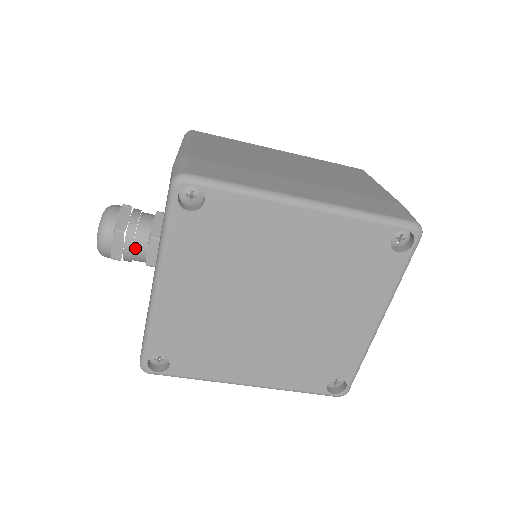
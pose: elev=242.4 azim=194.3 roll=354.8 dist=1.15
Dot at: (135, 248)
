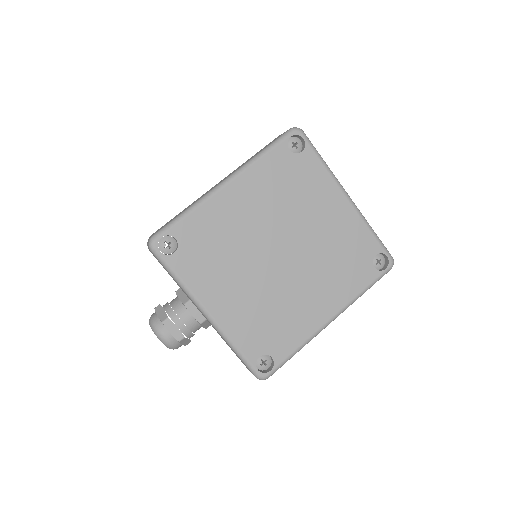
Dot at: (184, 321)
